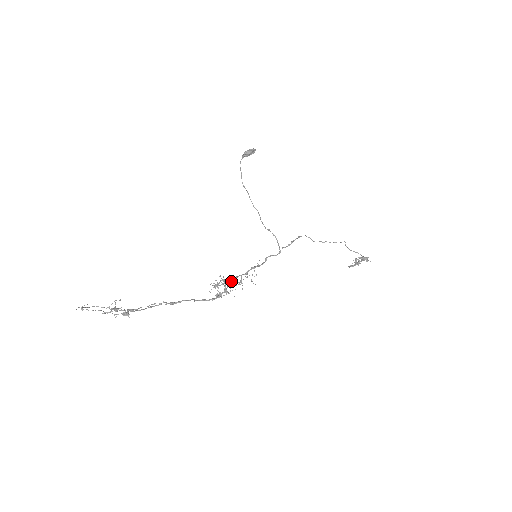
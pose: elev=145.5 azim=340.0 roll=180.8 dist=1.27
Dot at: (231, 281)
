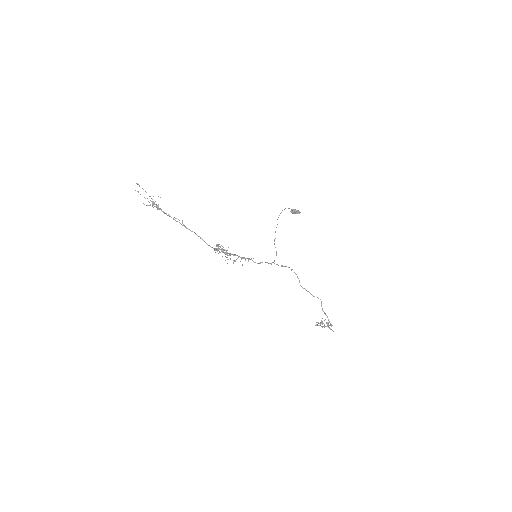
Dot at: occluded
